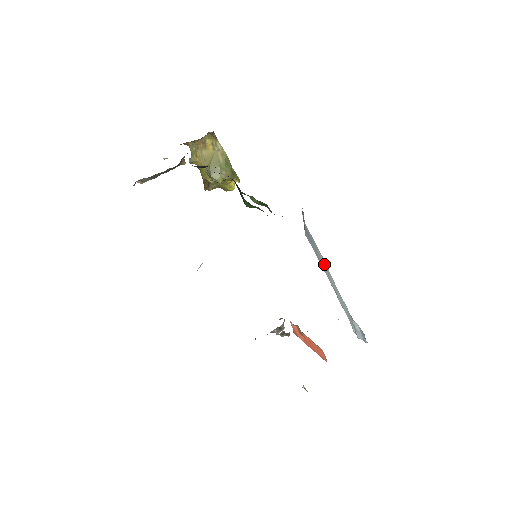
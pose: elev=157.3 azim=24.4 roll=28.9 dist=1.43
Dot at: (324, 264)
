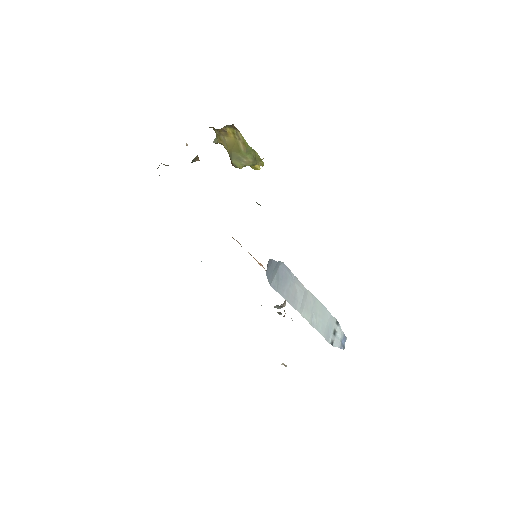
Dot at: (300, 295)
